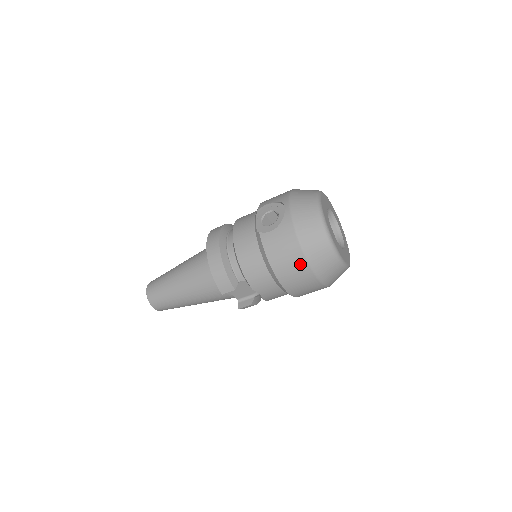
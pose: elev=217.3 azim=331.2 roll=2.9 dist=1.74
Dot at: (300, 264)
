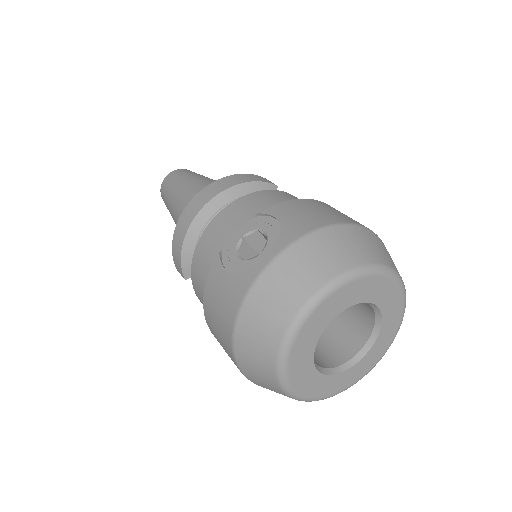
Dot at: (227, 347)
